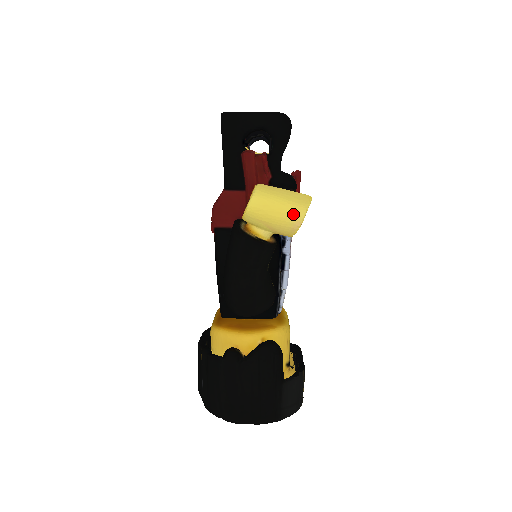
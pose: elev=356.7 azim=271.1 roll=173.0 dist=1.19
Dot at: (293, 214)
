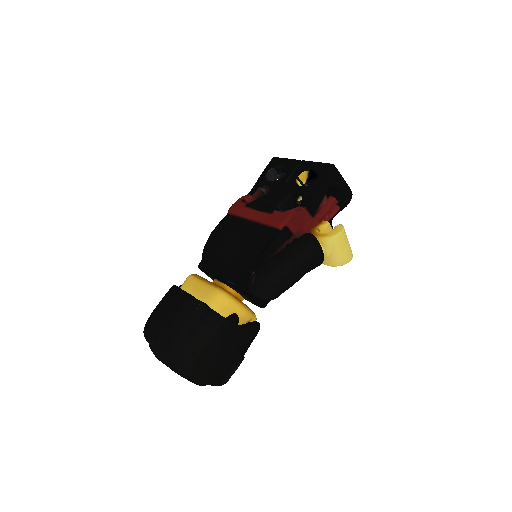
Dot at: (348, 256)
